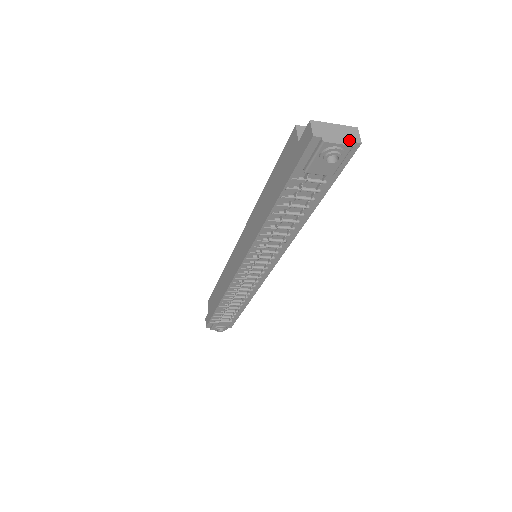
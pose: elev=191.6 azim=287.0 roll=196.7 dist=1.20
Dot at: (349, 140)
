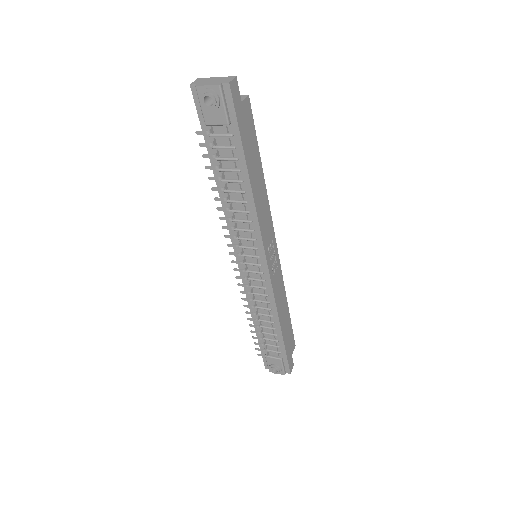
Dot at: (219, 83)
